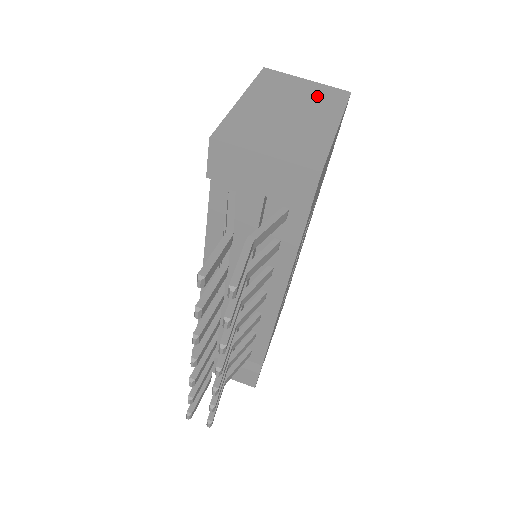
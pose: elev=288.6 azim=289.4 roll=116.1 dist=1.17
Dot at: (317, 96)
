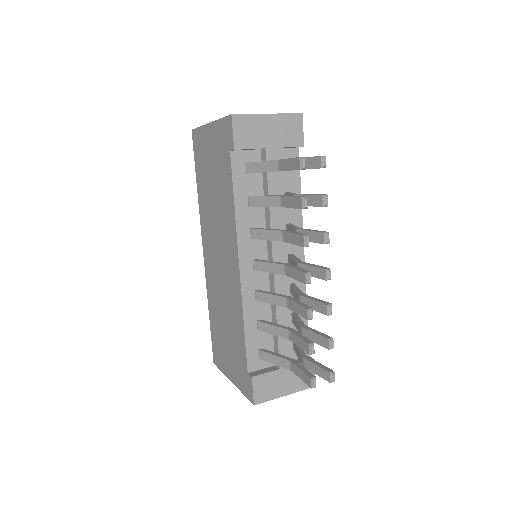
Dot at: occluded
